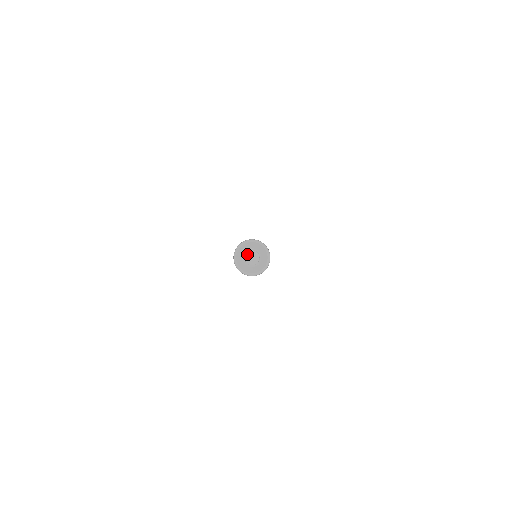
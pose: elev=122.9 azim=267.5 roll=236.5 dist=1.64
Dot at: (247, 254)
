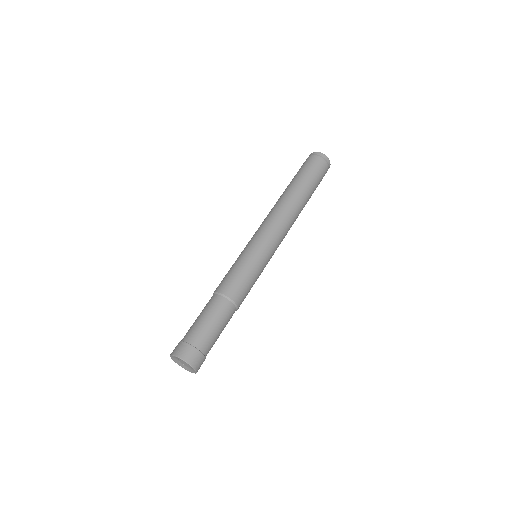
Dot at: (180, 360)
